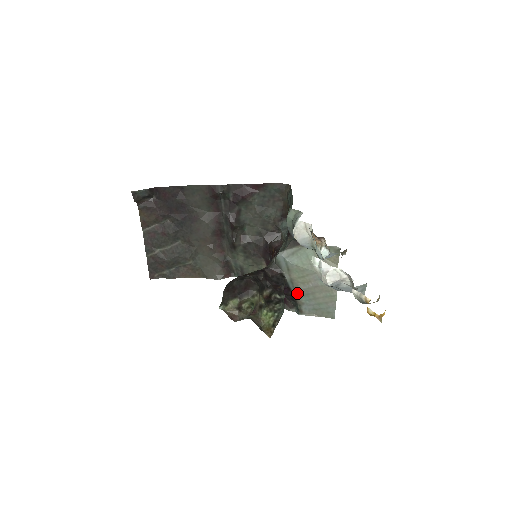
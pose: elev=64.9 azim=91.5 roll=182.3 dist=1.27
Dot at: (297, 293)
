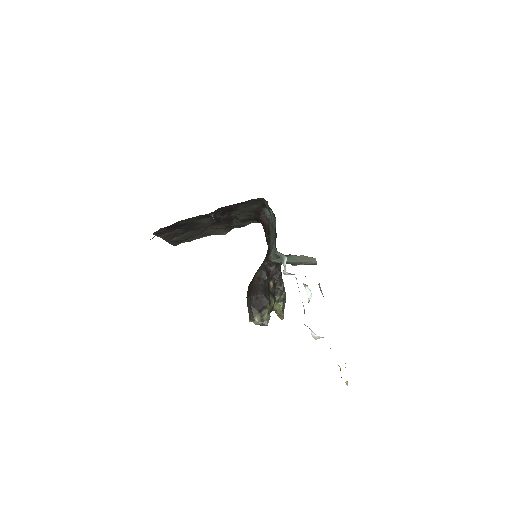
Dot at: occluded
